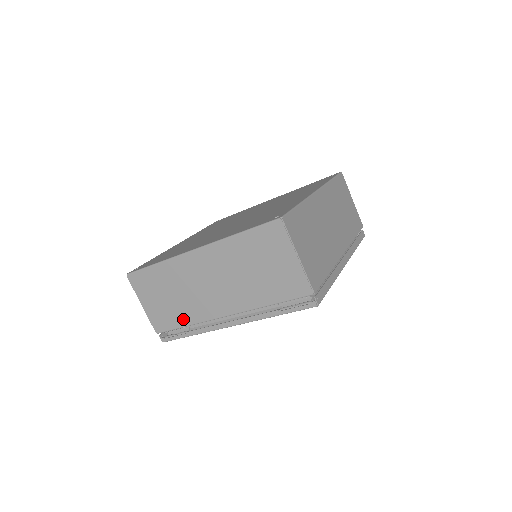
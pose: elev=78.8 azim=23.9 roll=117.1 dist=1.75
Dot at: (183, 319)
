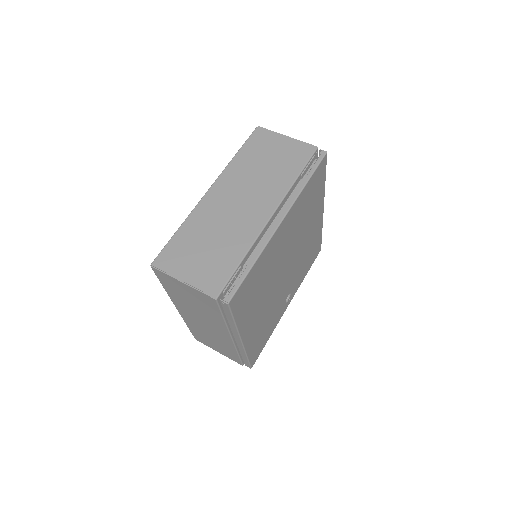
Dot at: (235, 255)
